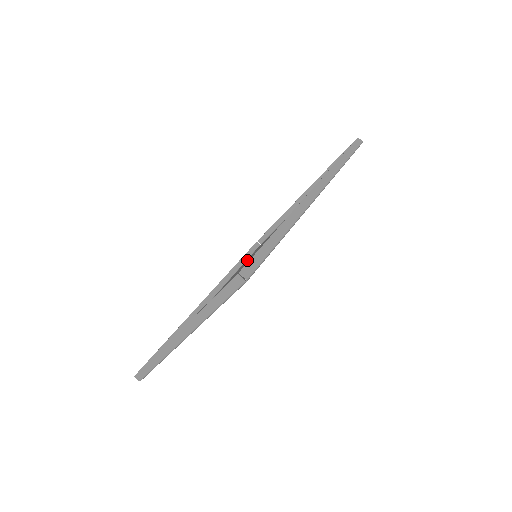
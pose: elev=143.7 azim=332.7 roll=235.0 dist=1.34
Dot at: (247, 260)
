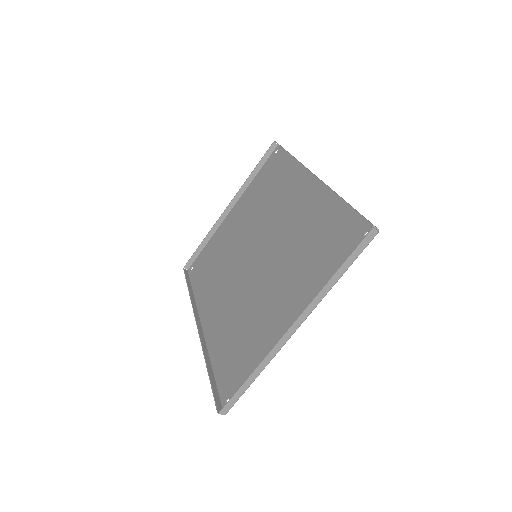
Dot at: (203, 281)
